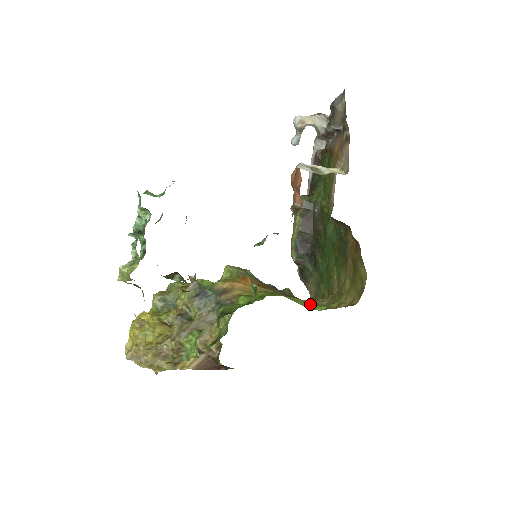
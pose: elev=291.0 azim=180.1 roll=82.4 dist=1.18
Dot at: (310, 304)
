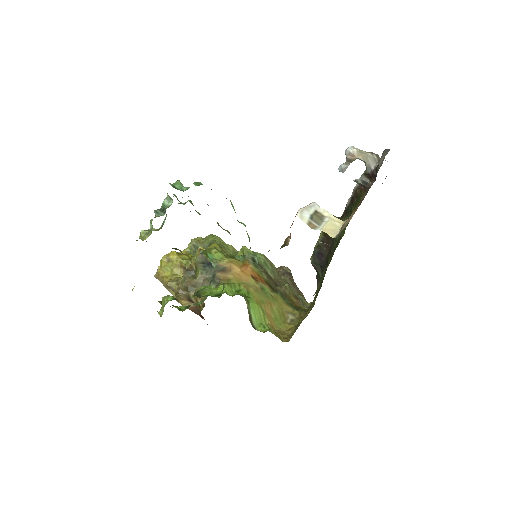
Dot at: (265, 318)
